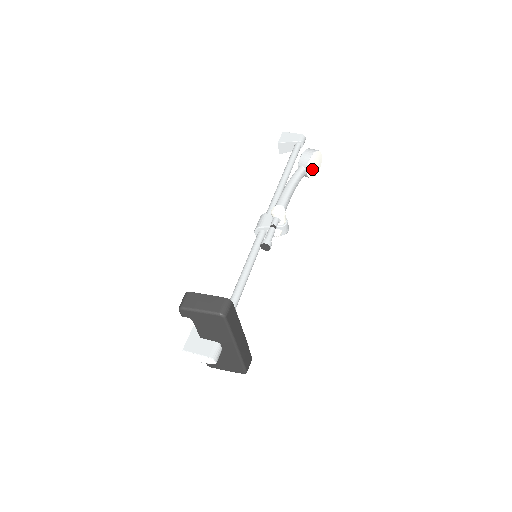
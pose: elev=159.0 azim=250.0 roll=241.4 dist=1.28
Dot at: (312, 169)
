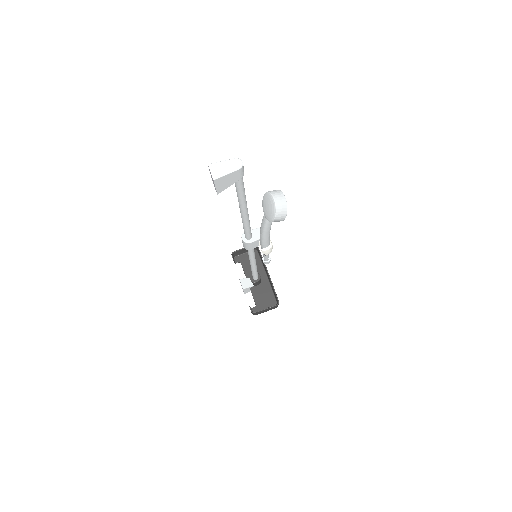
Dot at: occluded
